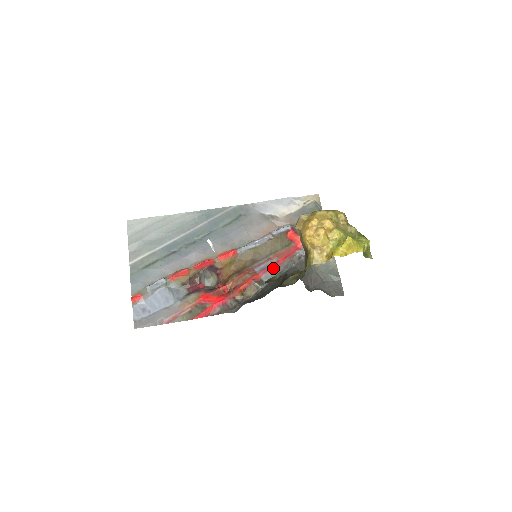
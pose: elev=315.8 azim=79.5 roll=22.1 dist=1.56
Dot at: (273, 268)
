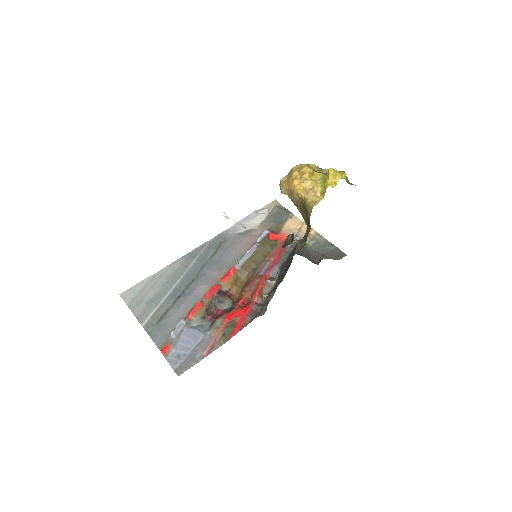
Dot at: (275, 265)
